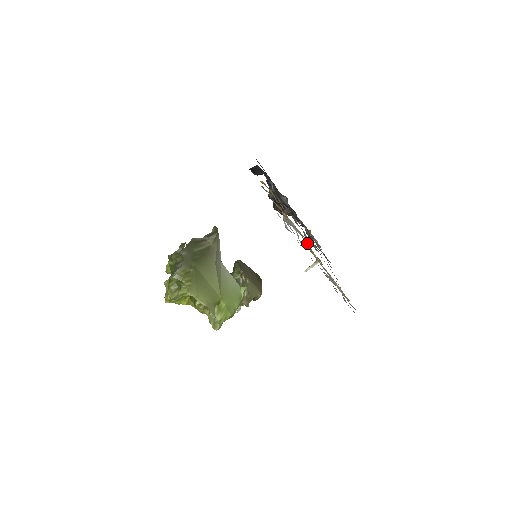
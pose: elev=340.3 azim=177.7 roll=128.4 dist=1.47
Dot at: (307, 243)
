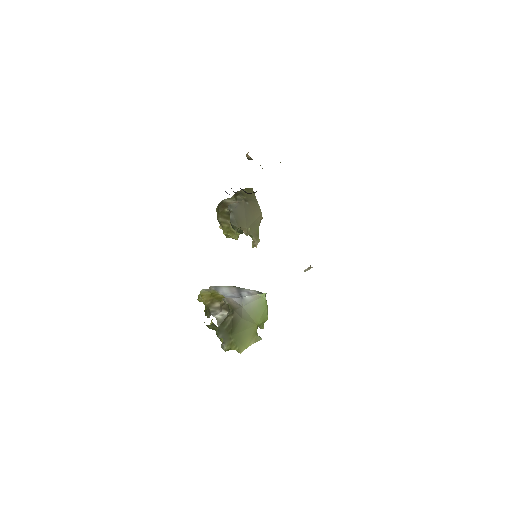
Dot at: occluded
